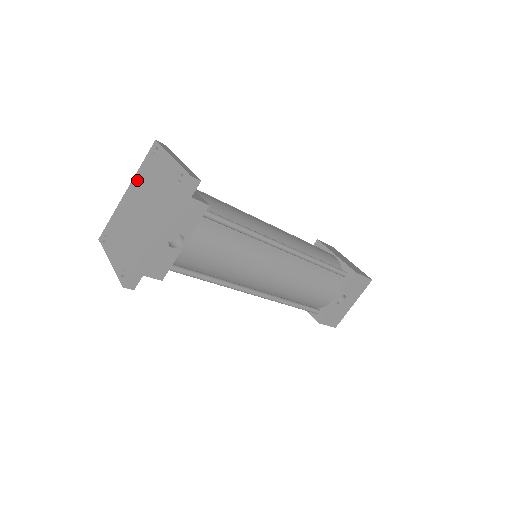
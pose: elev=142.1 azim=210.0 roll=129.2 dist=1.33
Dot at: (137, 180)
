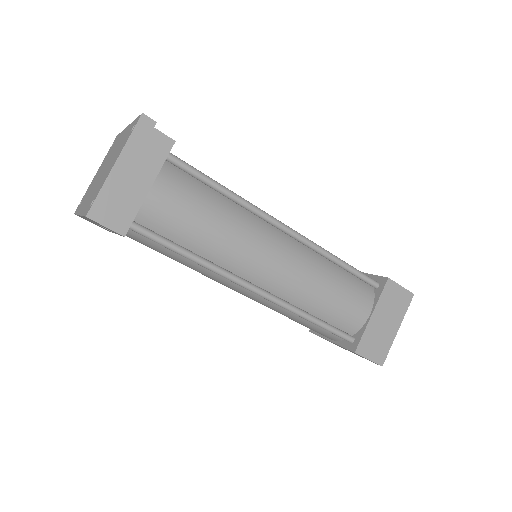
Dot at: (126, 132)
